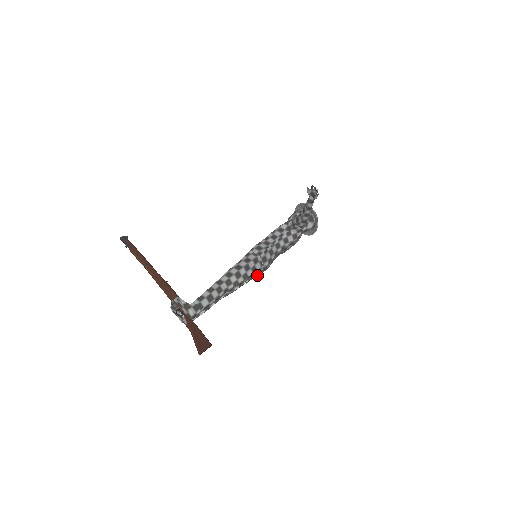
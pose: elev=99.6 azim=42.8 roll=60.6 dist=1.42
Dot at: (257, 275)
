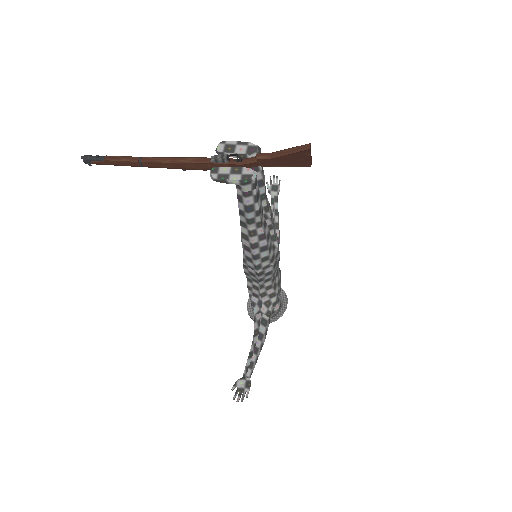
Dot at: (276, 249)
